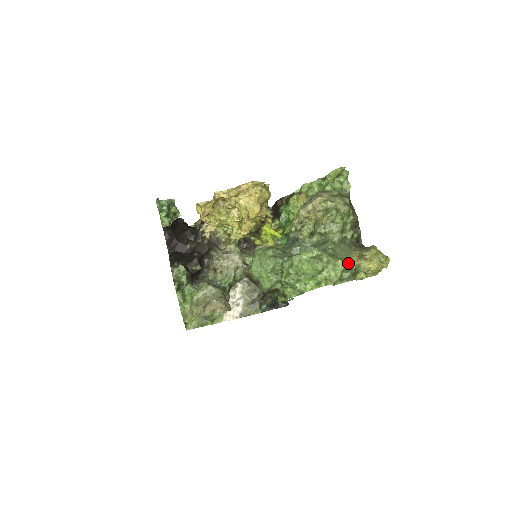
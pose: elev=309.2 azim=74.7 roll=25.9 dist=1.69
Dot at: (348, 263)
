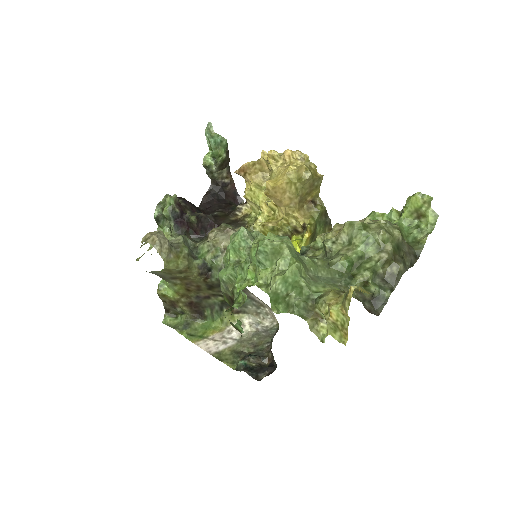
Dot at: (312, 285)
